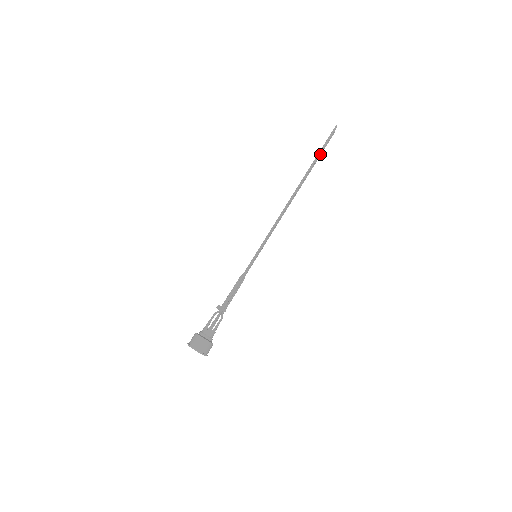
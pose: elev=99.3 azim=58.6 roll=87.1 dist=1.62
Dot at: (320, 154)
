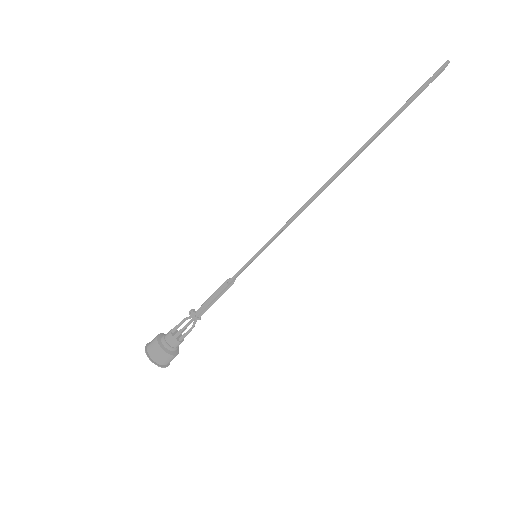
Dot at: occluded
